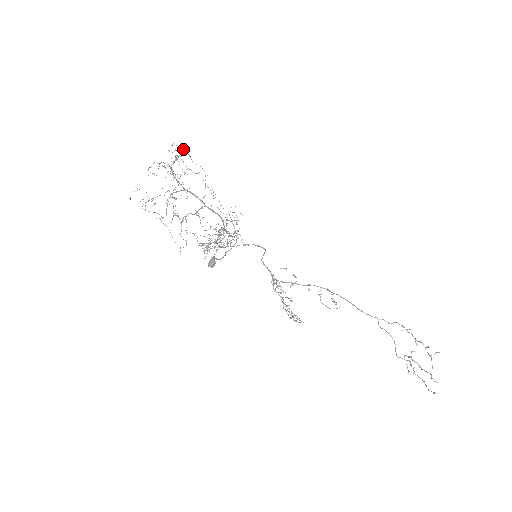
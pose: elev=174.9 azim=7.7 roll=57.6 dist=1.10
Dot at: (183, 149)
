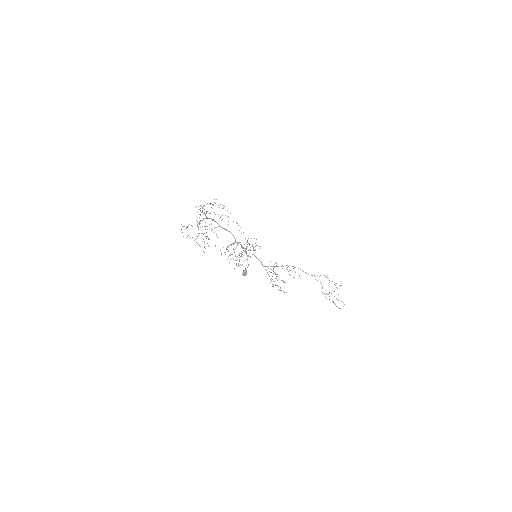
Dot at: occluded
